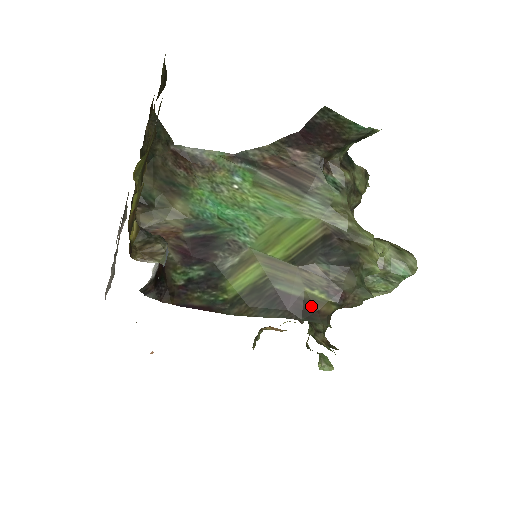
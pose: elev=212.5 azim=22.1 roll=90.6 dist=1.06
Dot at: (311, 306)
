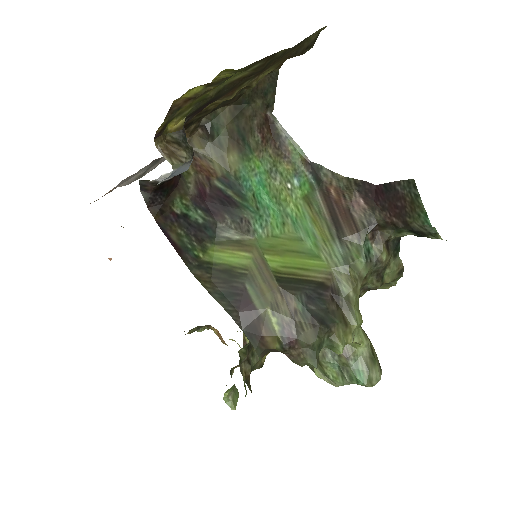
Dot at: (260, 327)
